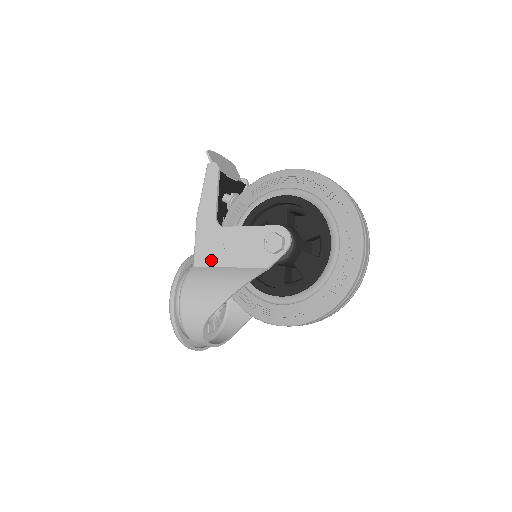
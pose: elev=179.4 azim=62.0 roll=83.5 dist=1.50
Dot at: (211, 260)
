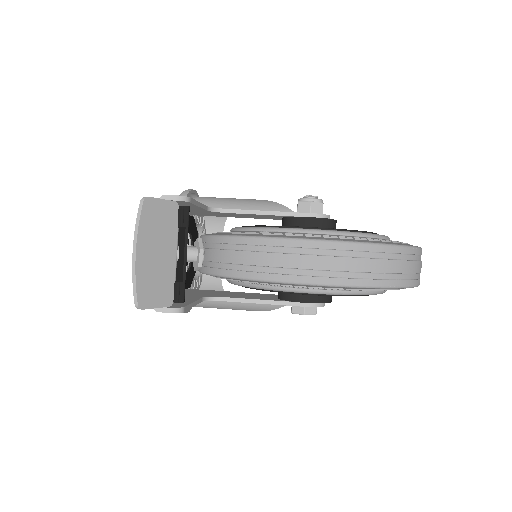
Dot at: occluded
